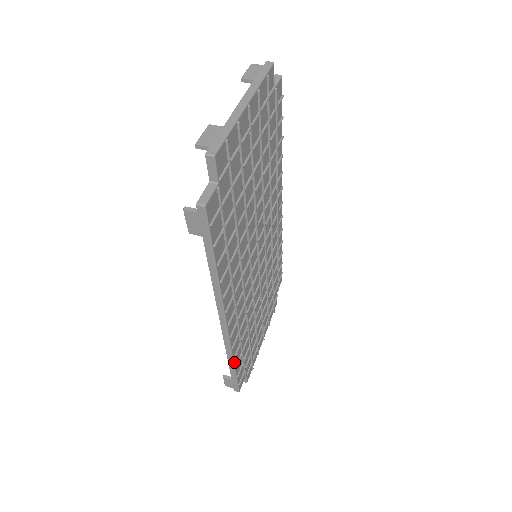
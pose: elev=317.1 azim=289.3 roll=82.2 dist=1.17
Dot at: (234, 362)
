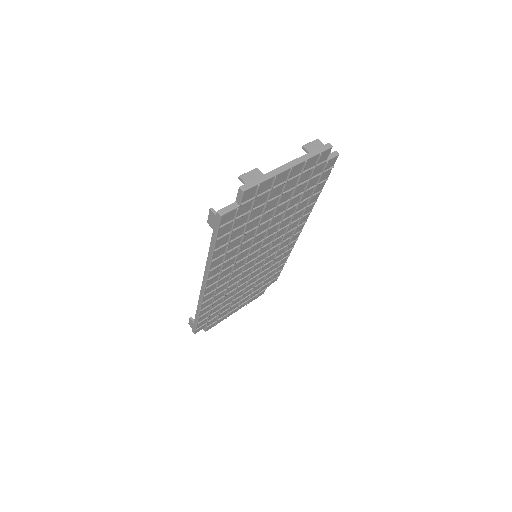
Dot at: (200, 313)
